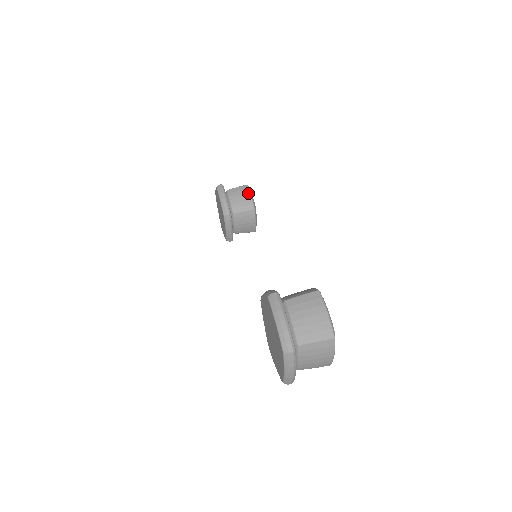
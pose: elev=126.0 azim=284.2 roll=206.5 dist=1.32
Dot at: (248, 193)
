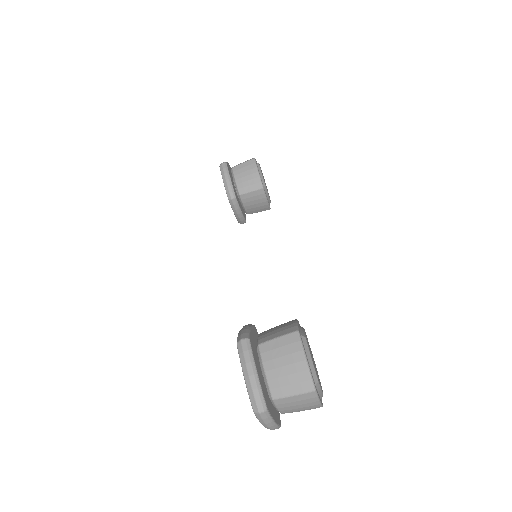
Dot at: (255, 169)
